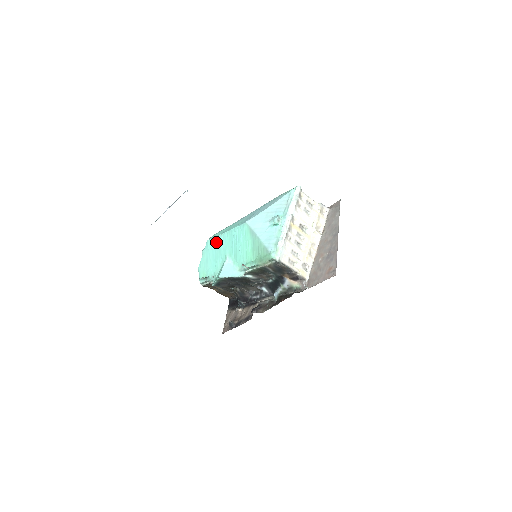
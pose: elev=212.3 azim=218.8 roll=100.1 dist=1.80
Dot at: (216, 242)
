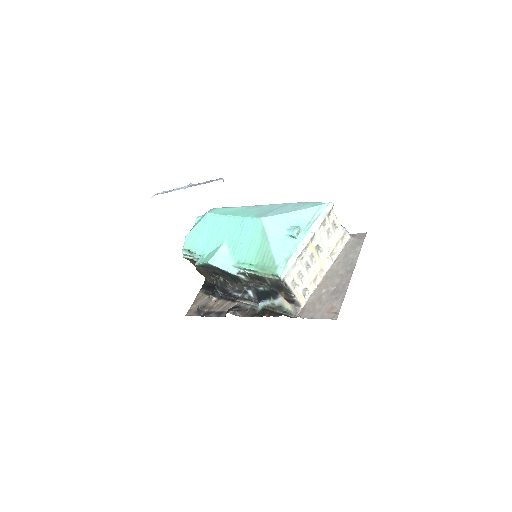
Dot at: (217, 220)
